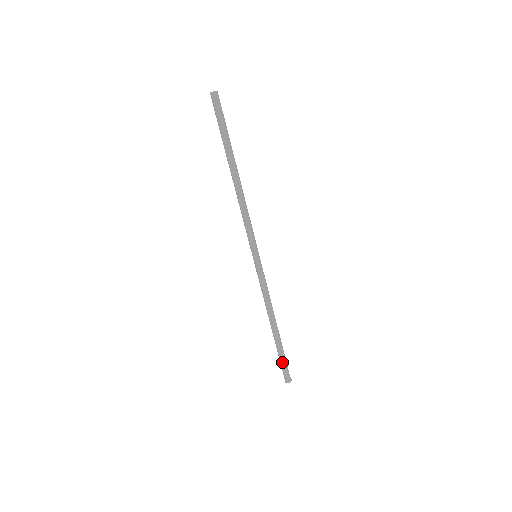
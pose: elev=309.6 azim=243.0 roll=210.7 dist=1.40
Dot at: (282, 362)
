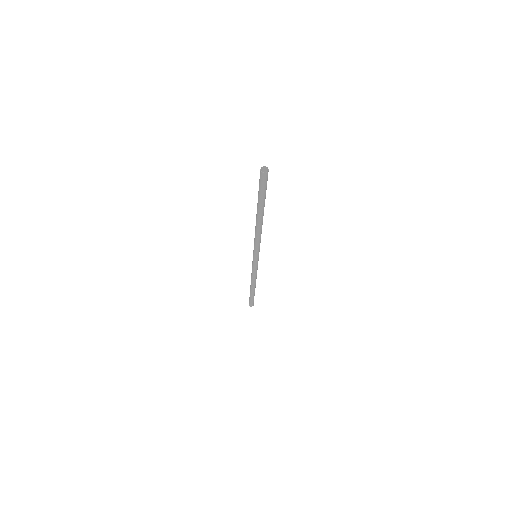
Dot at: (250, 299)
